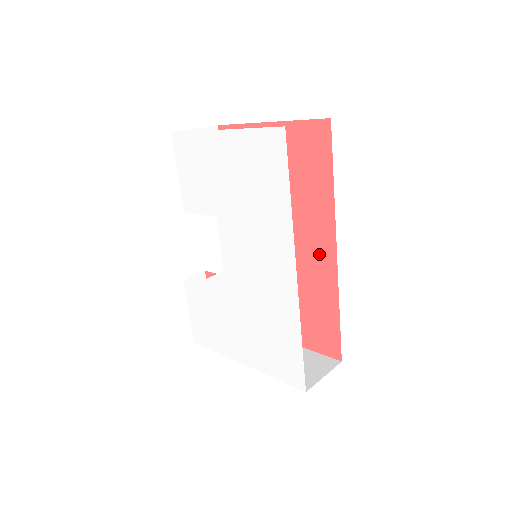
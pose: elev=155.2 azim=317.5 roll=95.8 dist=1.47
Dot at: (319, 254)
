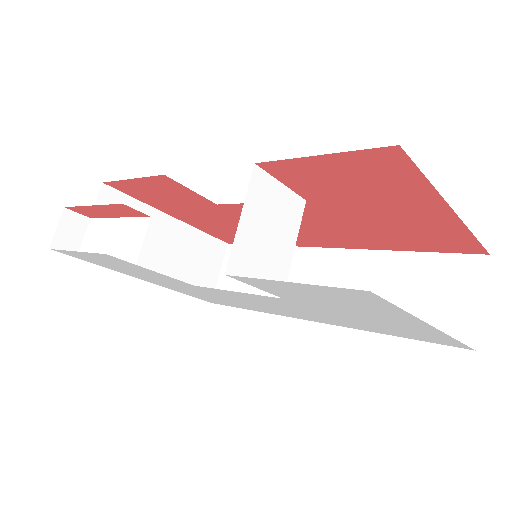
Dot at: (310, 239)
